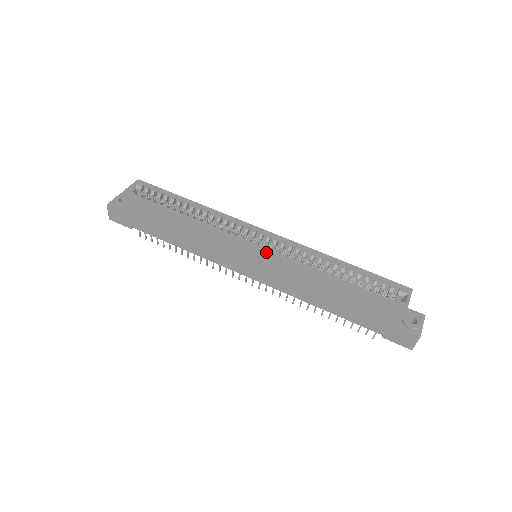
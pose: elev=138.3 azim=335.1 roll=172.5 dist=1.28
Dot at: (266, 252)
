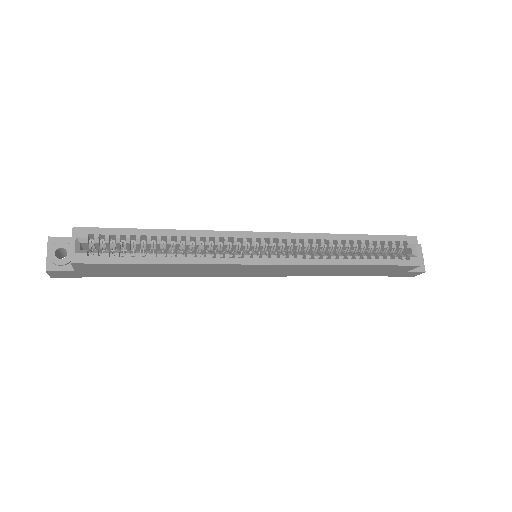
Dot at: (280, 264)
